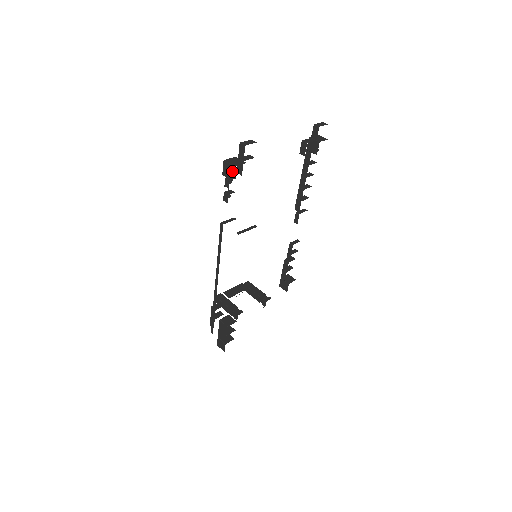
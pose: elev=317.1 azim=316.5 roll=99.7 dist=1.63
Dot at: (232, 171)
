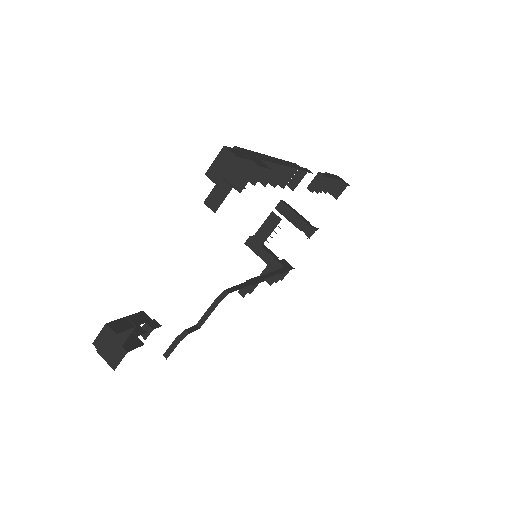
Dot at: occluded
